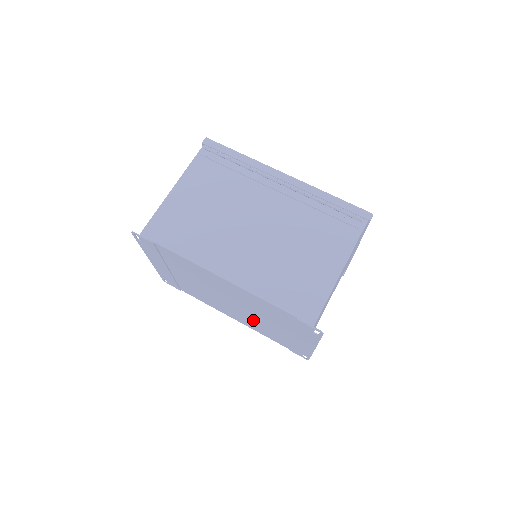
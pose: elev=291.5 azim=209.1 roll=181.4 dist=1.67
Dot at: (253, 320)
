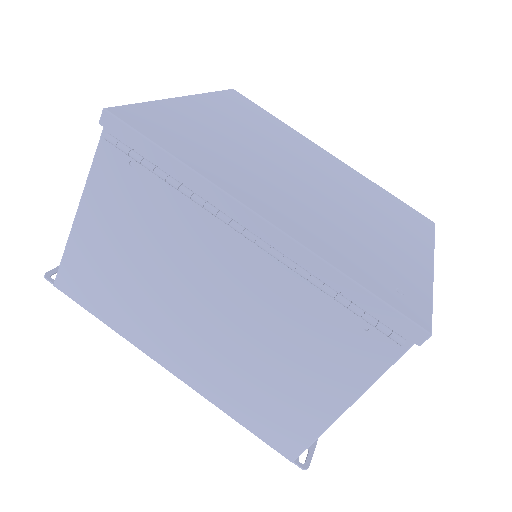
Dot at: occluded
